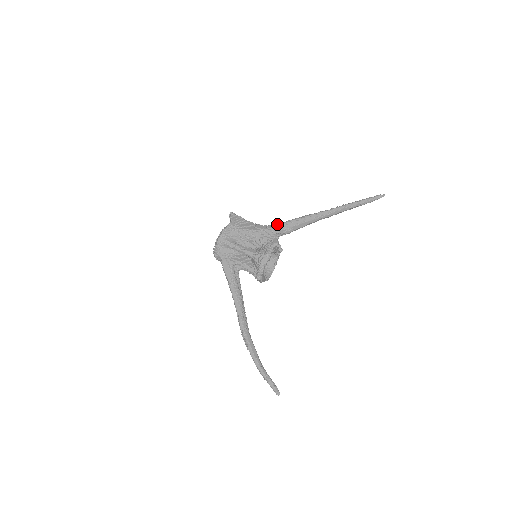
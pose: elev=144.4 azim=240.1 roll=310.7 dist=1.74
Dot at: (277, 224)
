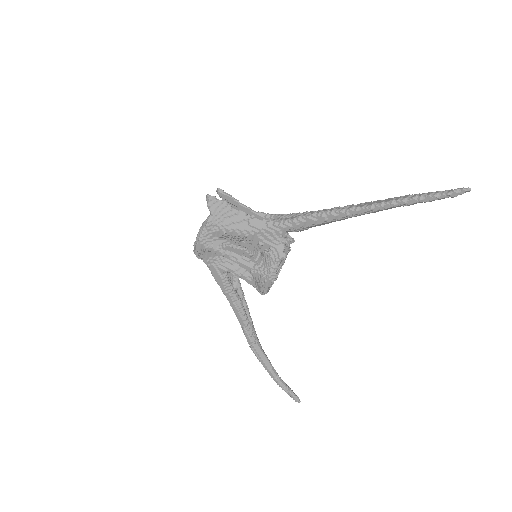
Dot at: (282, 221)
